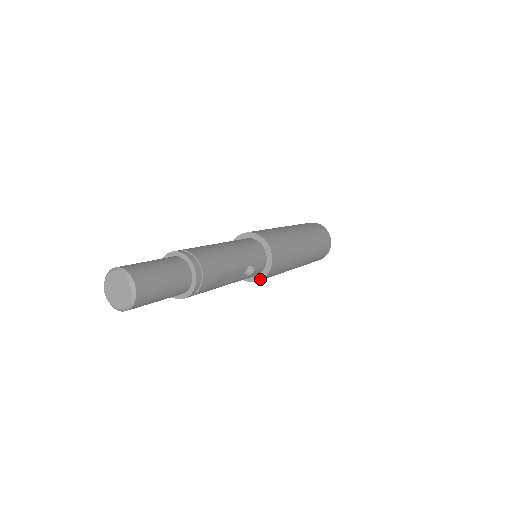
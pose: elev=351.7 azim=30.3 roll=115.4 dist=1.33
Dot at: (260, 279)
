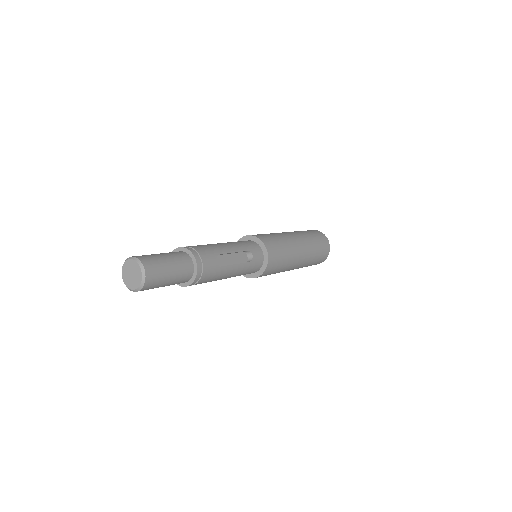
Dot at: (266, 266)
